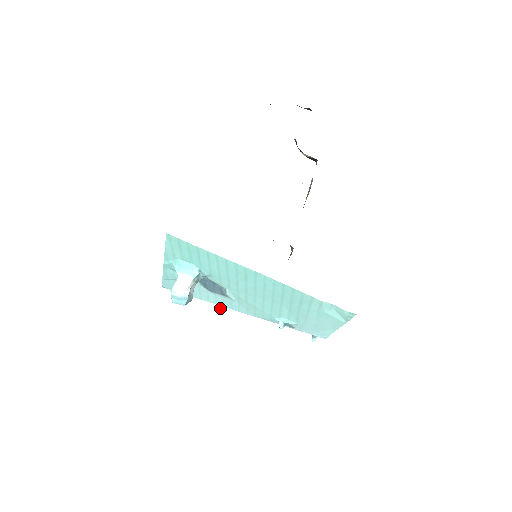
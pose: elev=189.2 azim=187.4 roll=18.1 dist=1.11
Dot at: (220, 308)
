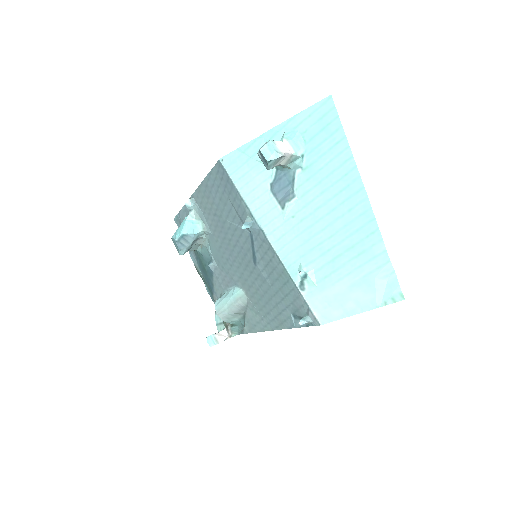
Dot at: (246, 223)
